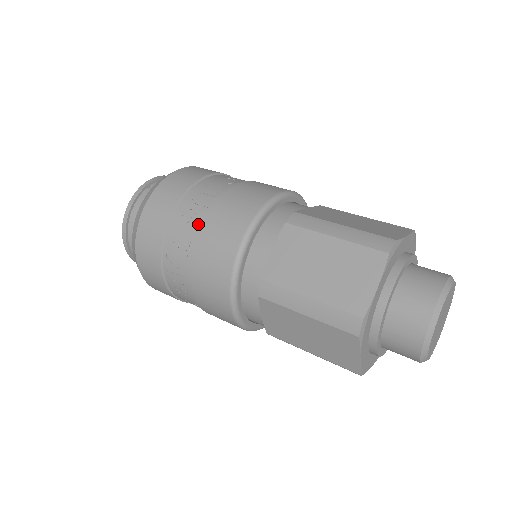
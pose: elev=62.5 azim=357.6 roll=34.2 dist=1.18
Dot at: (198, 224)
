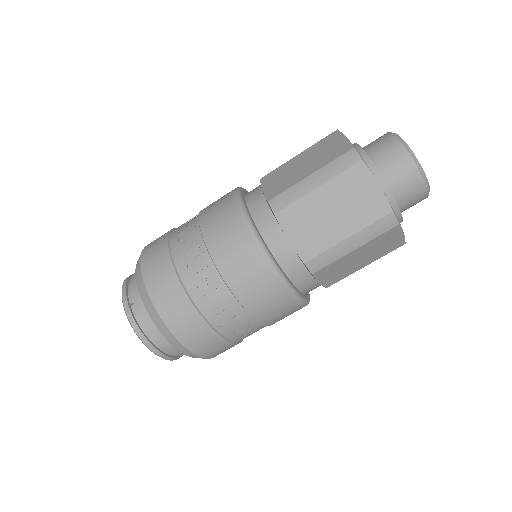
Dot at: (218, 282)
